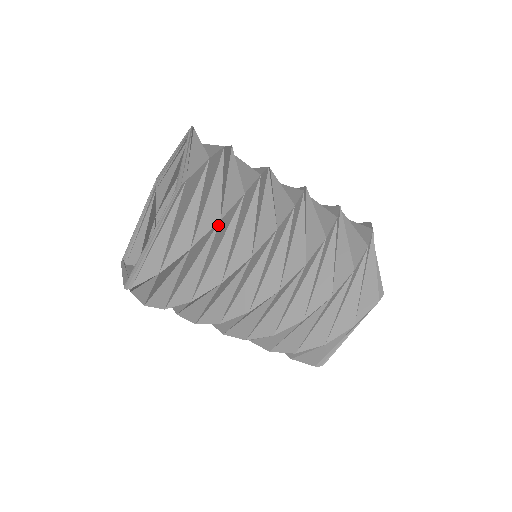
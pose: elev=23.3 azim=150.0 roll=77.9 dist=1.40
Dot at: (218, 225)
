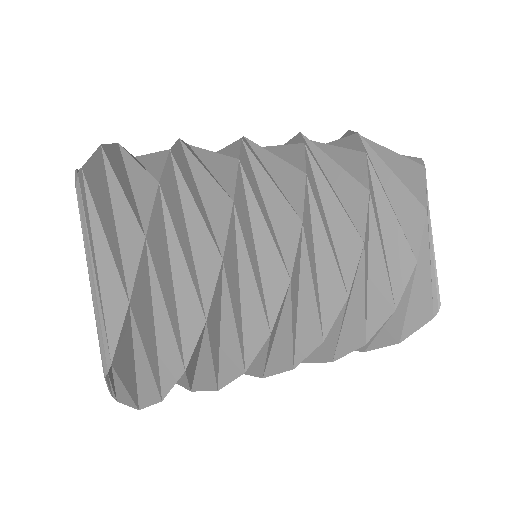
Dot at: (161, 191)
